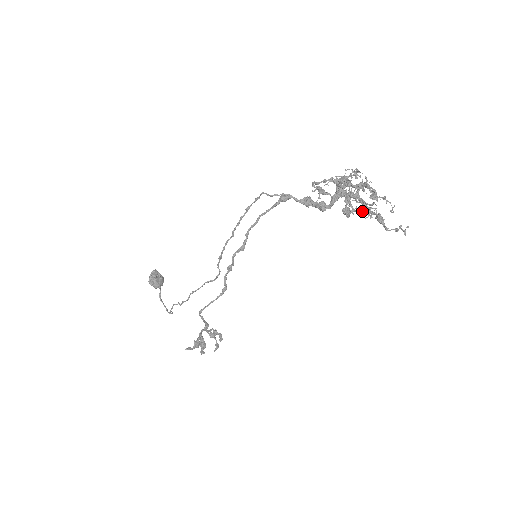
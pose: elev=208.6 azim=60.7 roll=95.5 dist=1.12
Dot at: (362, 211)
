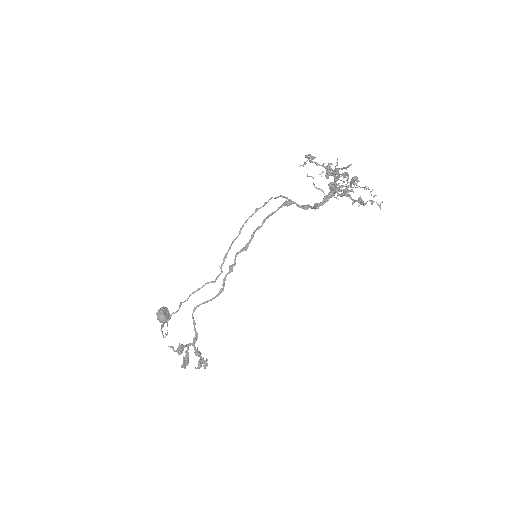
Dot at: (345, 191)
